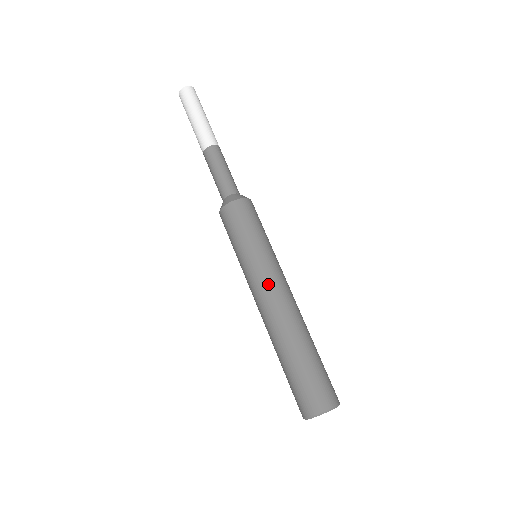
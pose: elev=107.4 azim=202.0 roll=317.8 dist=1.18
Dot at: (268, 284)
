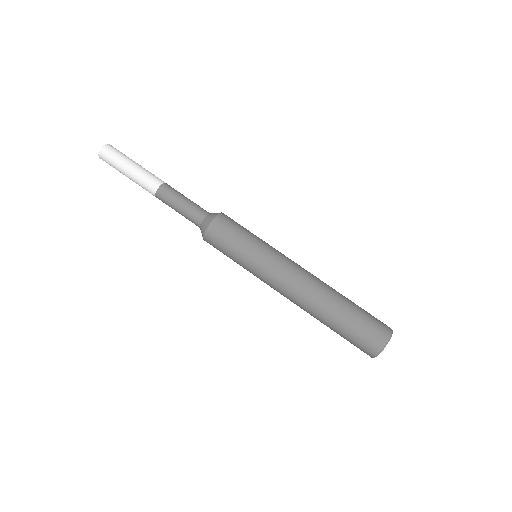
Dot at: (291, 262)
